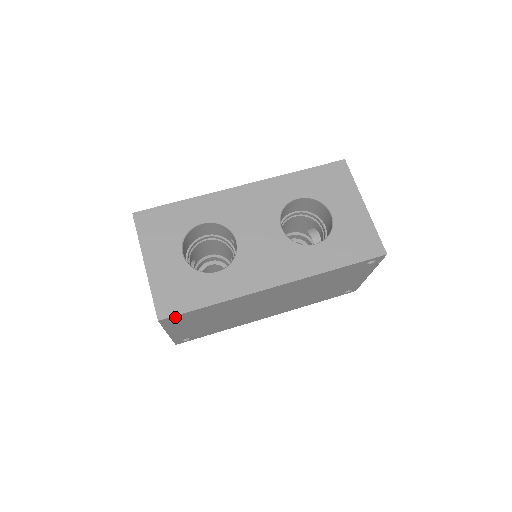
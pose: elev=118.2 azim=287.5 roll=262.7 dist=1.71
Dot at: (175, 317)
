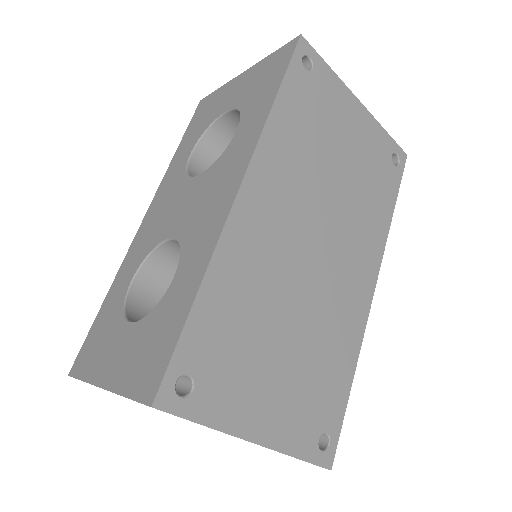
Dot at: (175, 377)
